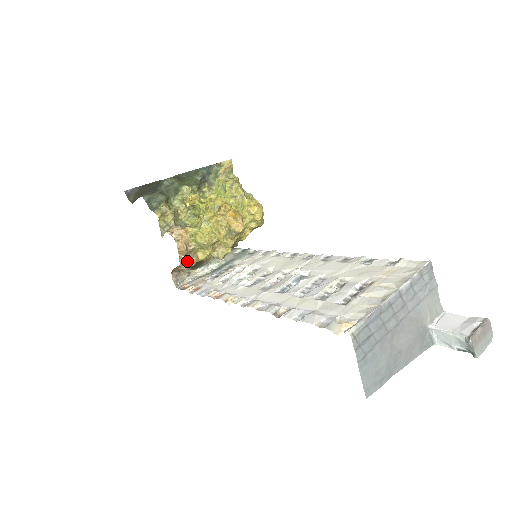
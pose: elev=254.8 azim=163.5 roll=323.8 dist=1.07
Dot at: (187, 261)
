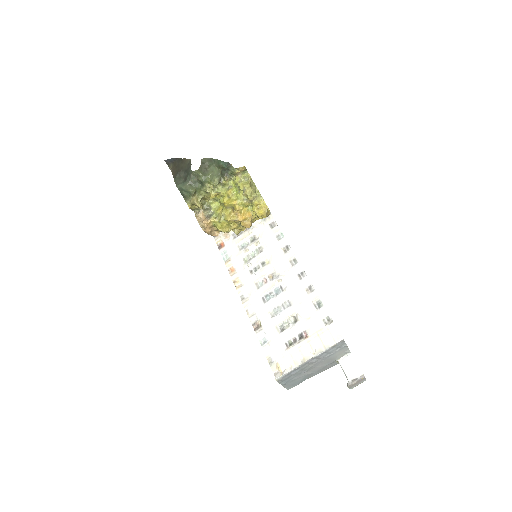
Dot at: (213, 234)
